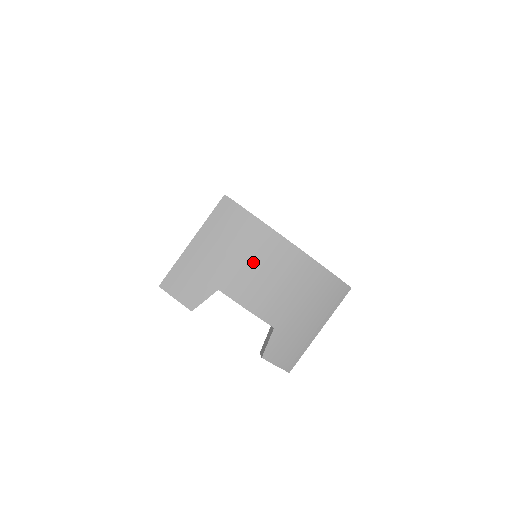
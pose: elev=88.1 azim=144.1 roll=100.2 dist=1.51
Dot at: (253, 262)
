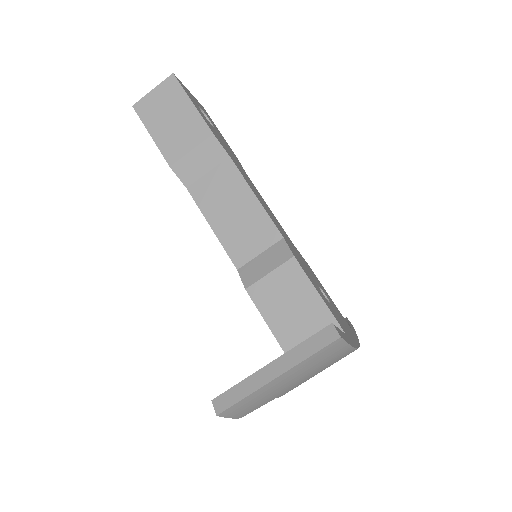
Dot at: occluded
